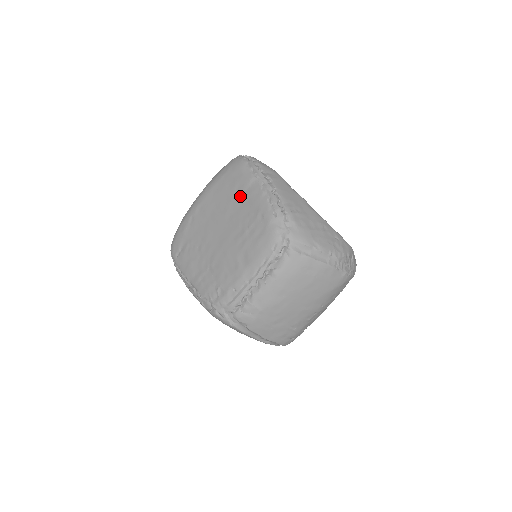
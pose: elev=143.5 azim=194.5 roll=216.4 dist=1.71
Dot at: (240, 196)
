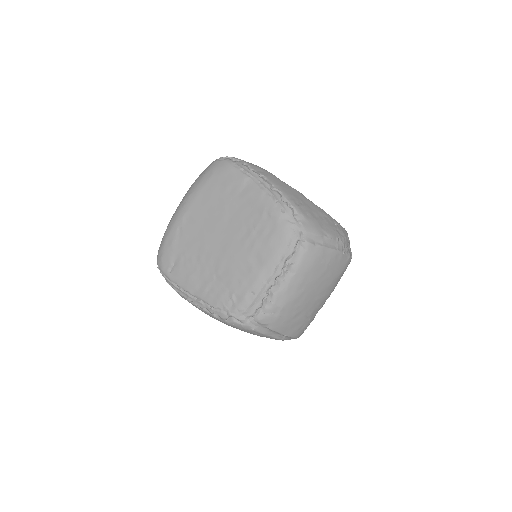
Dot at: (236, 198)
